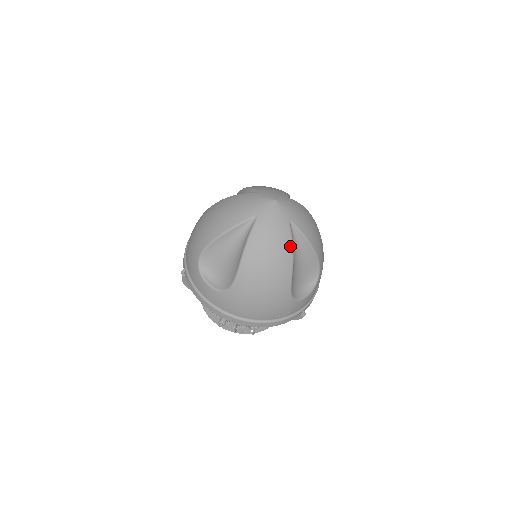
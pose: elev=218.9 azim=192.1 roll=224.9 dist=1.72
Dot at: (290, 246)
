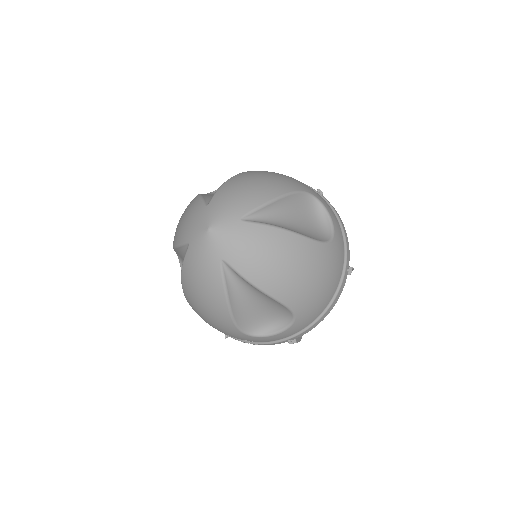
Dot at: (221, 290)
